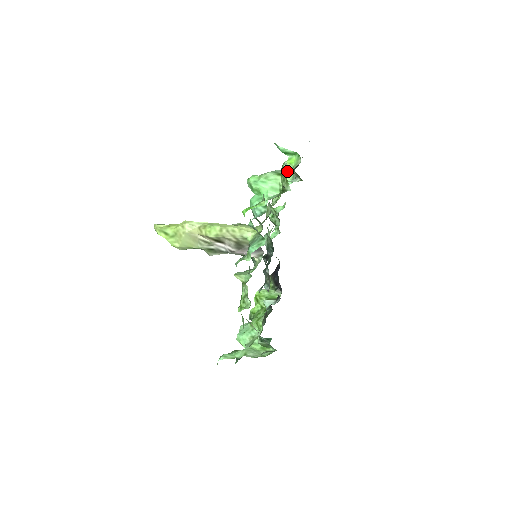
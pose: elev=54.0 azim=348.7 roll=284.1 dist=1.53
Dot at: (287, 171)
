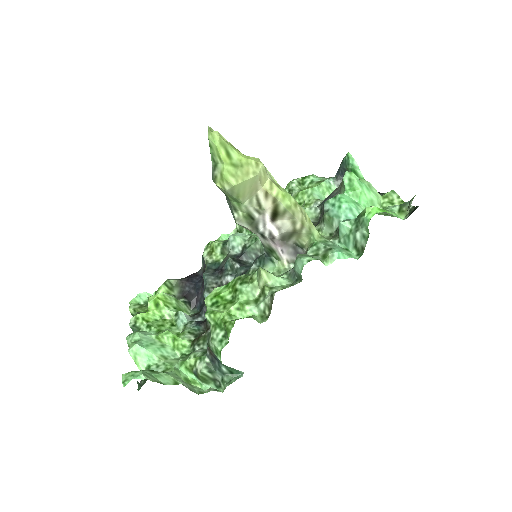
Dot at: occluded
